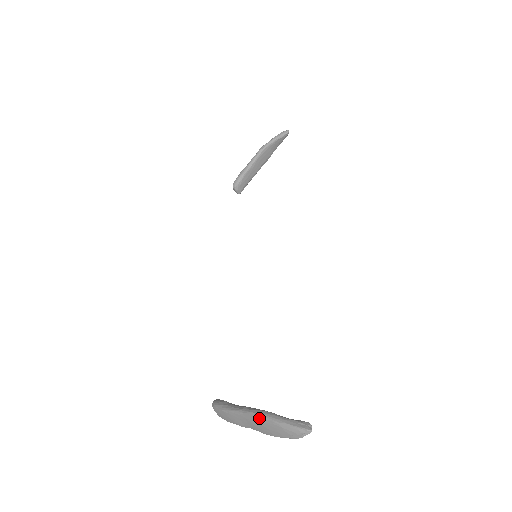
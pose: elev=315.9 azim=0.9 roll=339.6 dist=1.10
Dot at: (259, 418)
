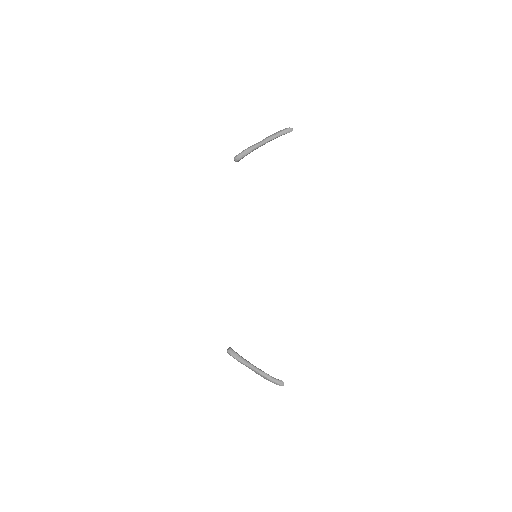
Dot at: (260, 374)
